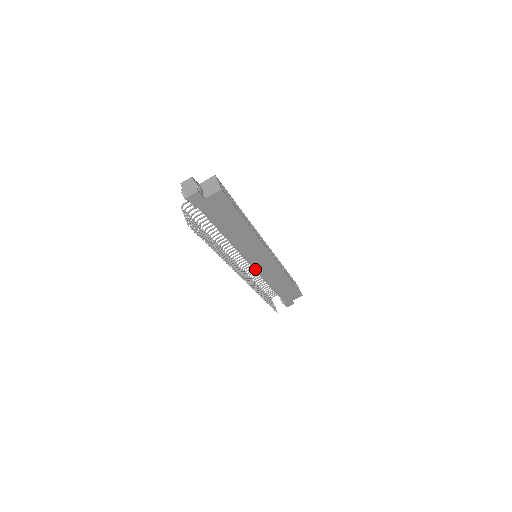
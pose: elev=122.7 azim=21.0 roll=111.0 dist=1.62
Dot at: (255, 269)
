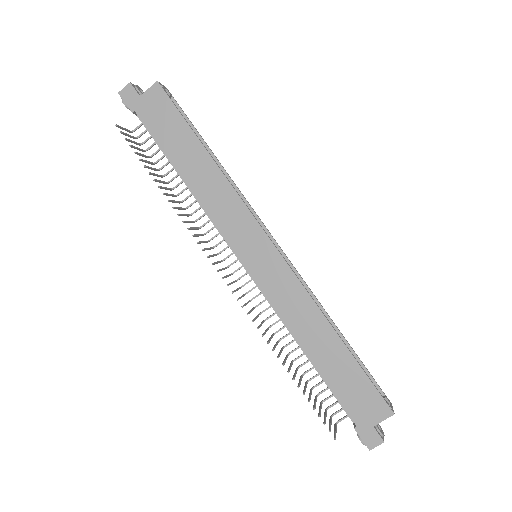
Dot at: (252, 276)
